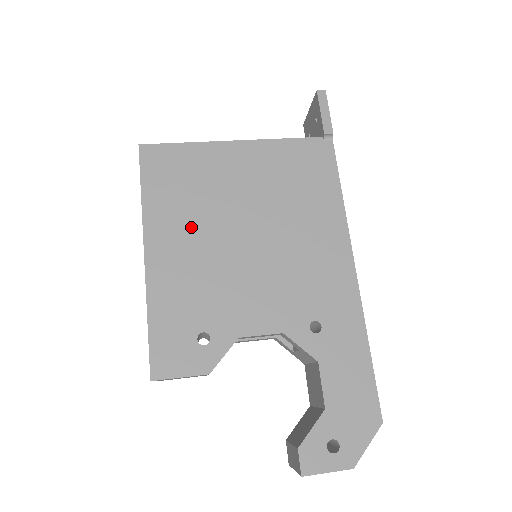
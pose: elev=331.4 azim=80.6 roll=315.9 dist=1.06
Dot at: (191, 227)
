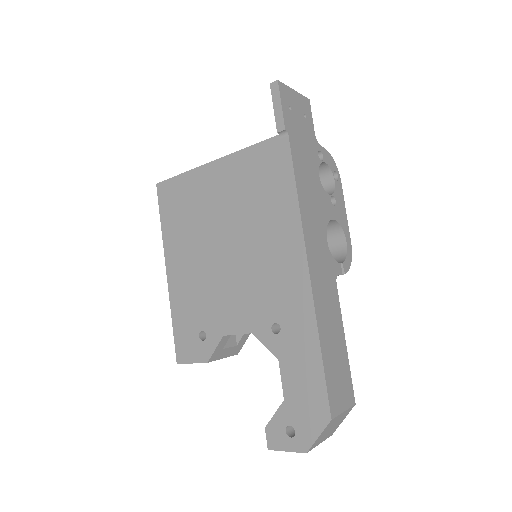
Dot at: (190, 247)
